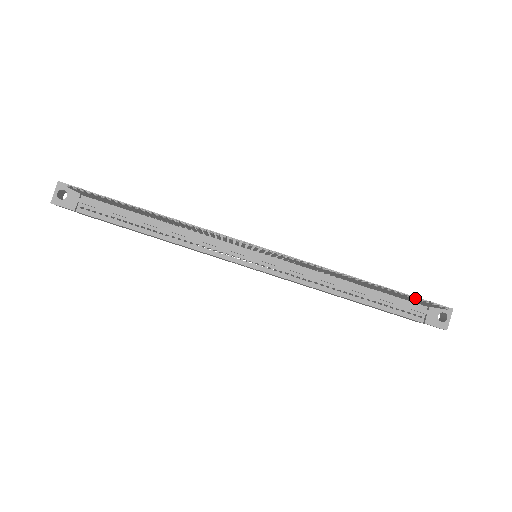
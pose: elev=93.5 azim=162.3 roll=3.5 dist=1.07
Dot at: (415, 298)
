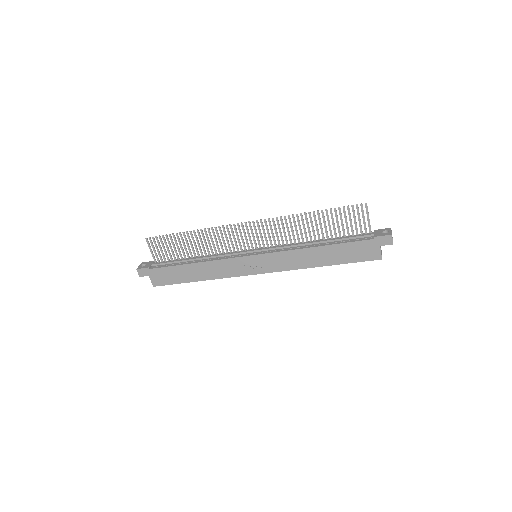
Dot at: (343, 206)
